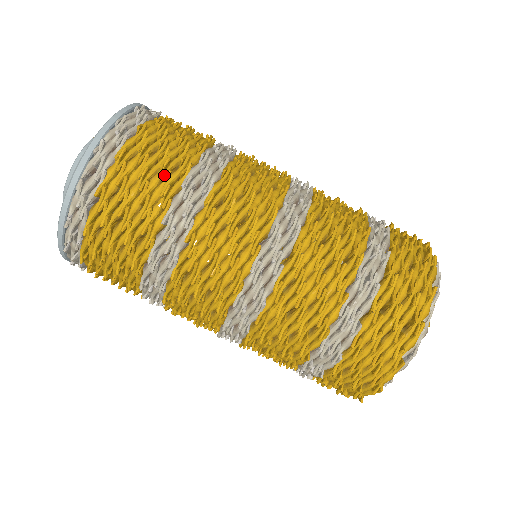
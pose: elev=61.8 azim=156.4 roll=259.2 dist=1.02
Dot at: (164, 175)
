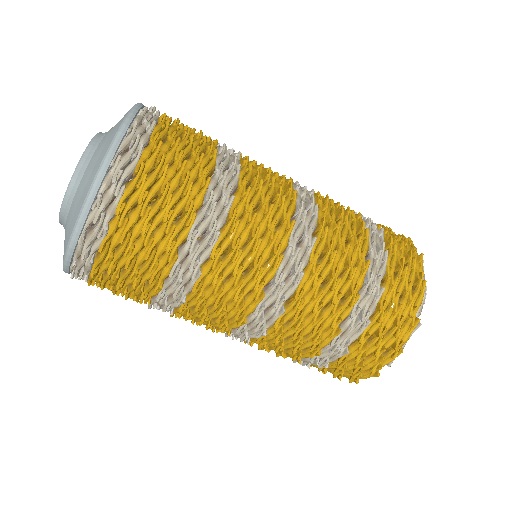
Dot at: (169, 229)
